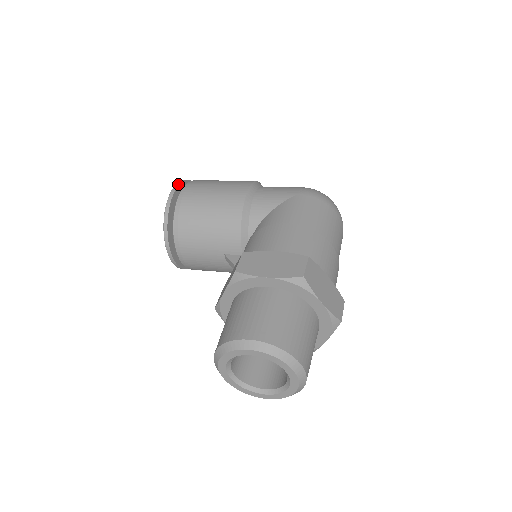
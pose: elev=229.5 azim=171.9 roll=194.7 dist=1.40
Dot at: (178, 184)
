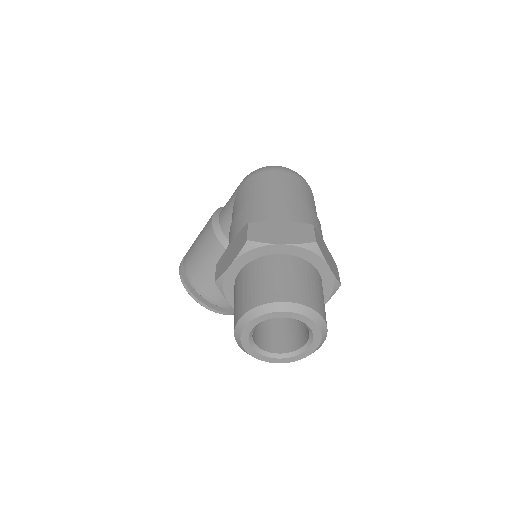
Dot at: (181, 261)
